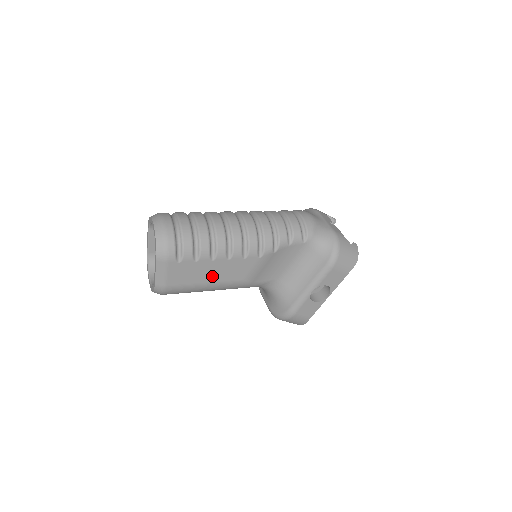
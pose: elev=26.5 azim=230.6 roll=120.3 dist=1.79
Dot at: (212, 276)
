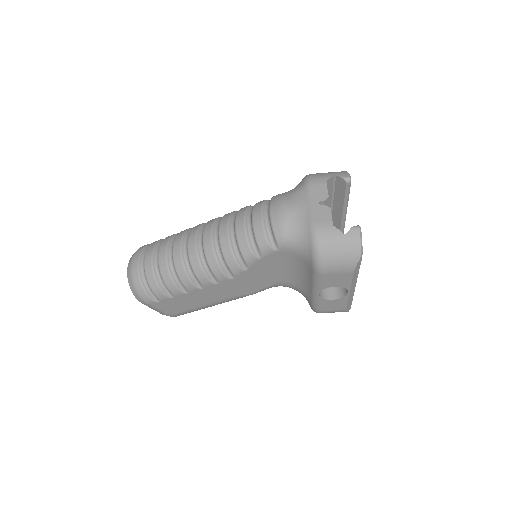
Dot at: (202, 301)
